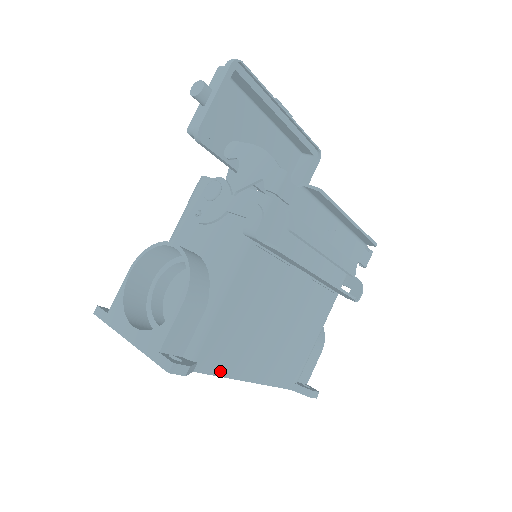
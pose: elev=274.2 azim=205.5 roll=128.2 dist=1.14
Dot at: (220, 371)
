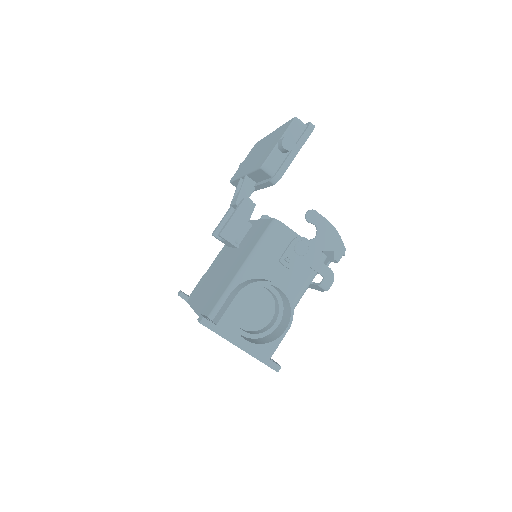
Dot at: occluded
